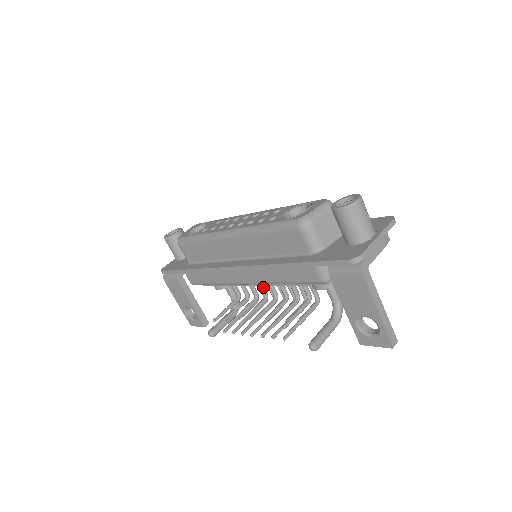
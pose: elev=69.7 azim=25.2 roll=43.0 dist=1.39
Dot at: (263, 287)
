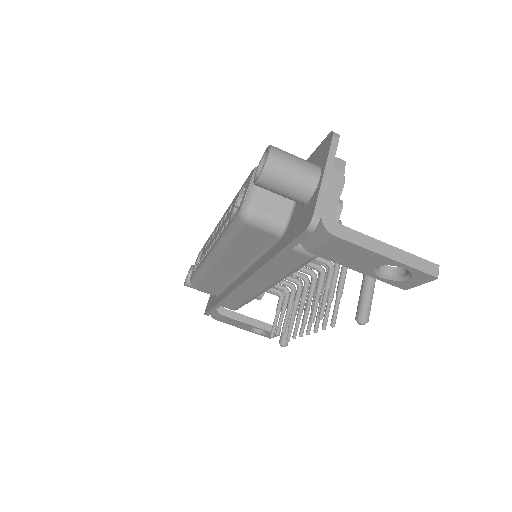
Dot at: (288, 277)
